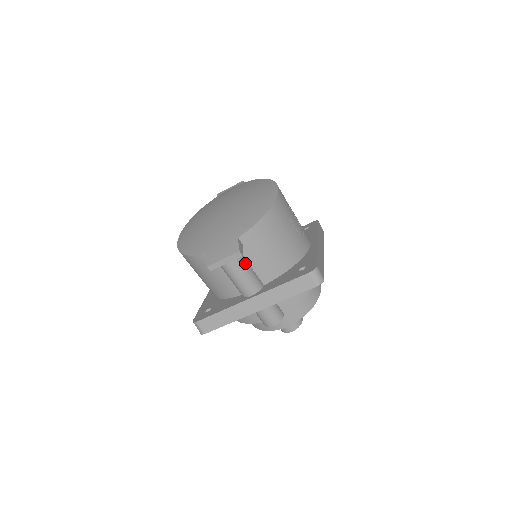
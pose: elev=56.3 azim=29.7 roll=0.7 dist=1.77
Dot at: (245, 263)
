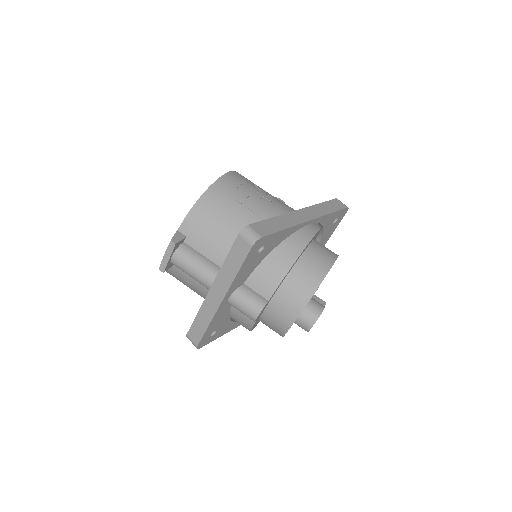
Dot at: (193, 254)
